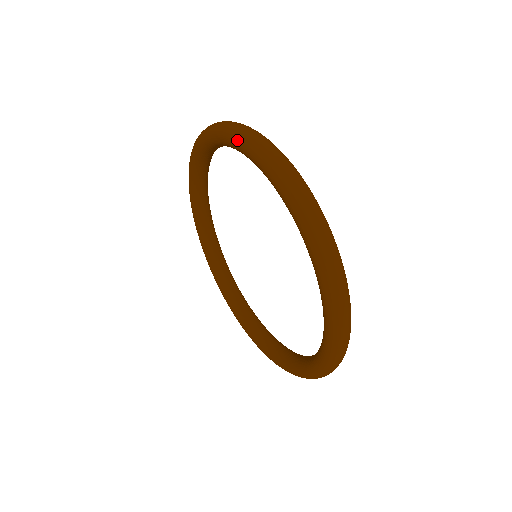
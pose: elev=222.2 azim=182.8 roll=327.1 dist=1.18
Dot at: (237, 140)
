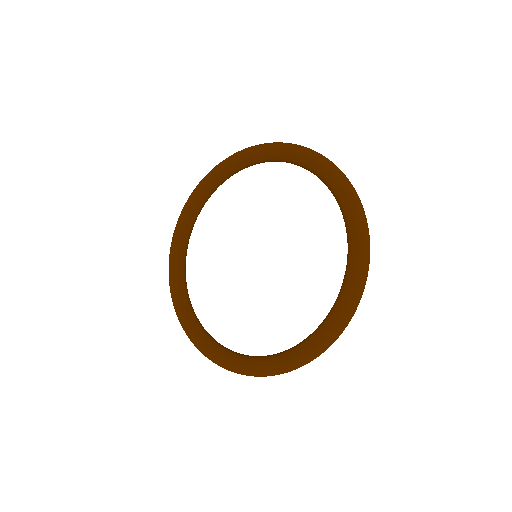
Dot at: (240, 152)
